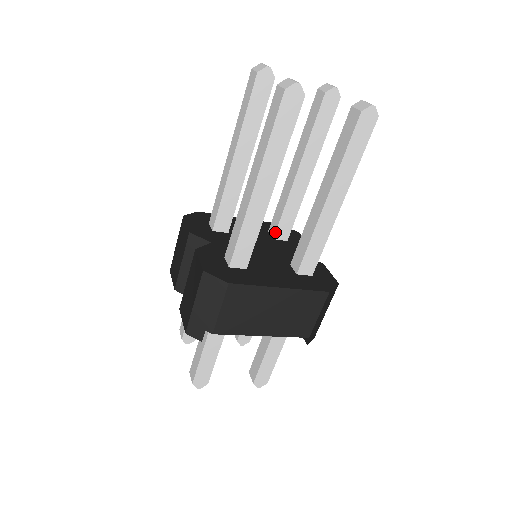
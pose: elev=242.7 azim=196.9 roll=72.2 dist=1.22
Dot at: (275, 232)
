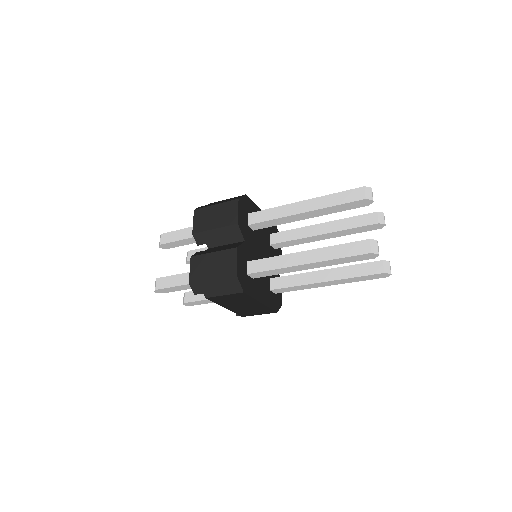
Dot at: (275, 243)
